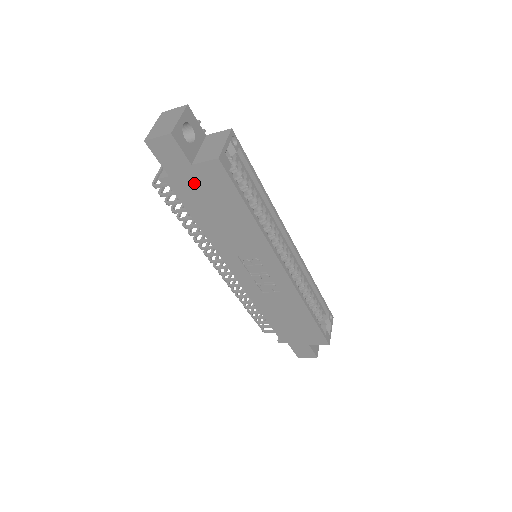
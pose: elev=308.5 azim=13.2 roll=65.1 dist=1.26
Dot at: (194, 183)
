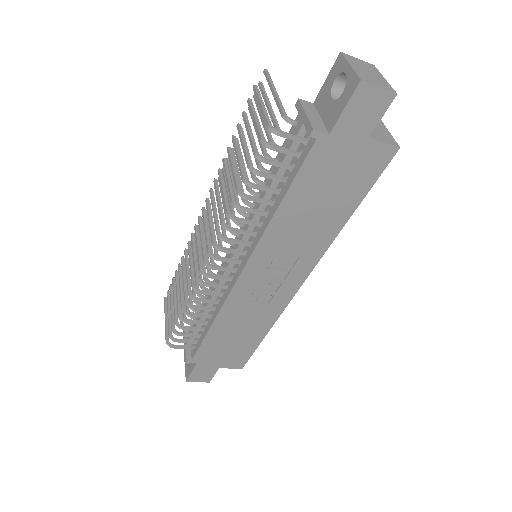
Dot at: (344, 157)
